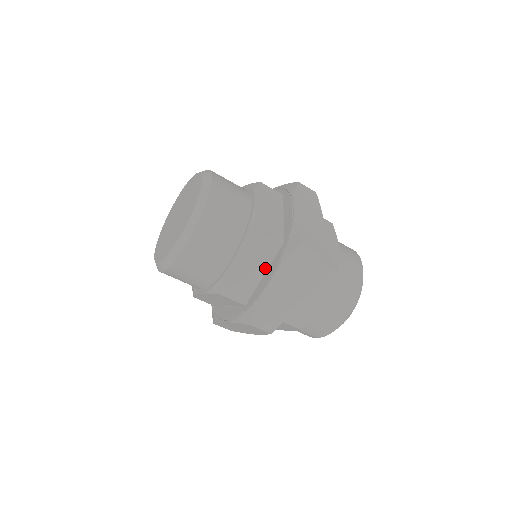
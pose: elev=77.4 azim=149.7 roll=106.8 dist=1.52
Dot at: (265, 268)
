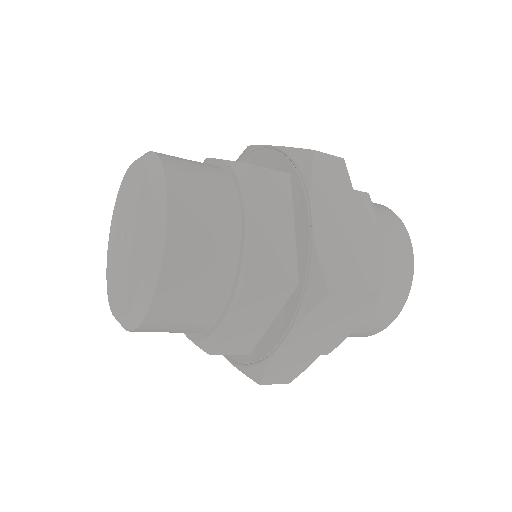
Dot at: (290, 216)
